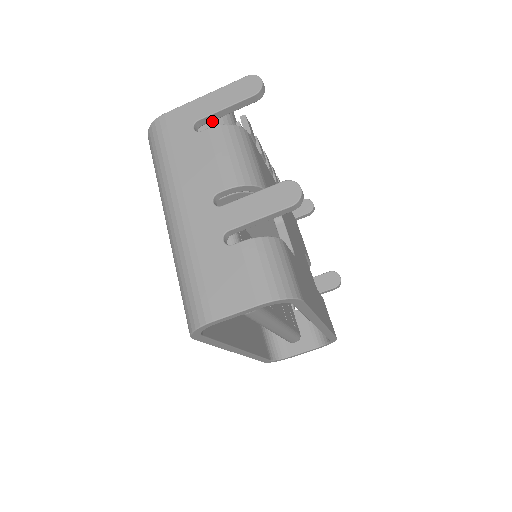
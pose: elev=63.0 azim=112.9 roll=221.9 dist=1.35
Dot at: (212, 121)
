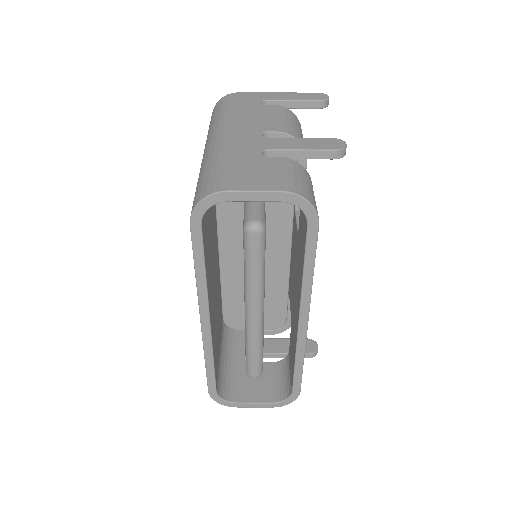
Dot at: occluded
